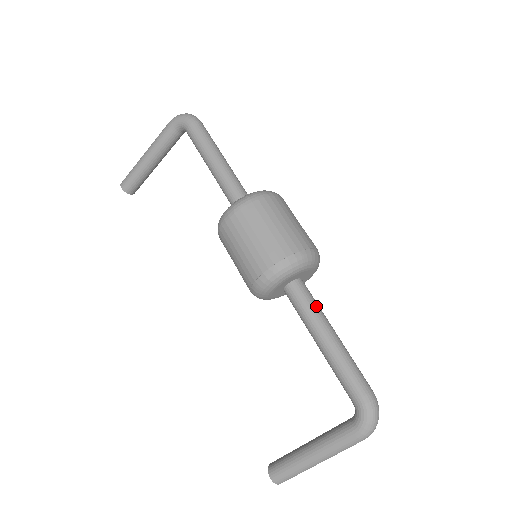
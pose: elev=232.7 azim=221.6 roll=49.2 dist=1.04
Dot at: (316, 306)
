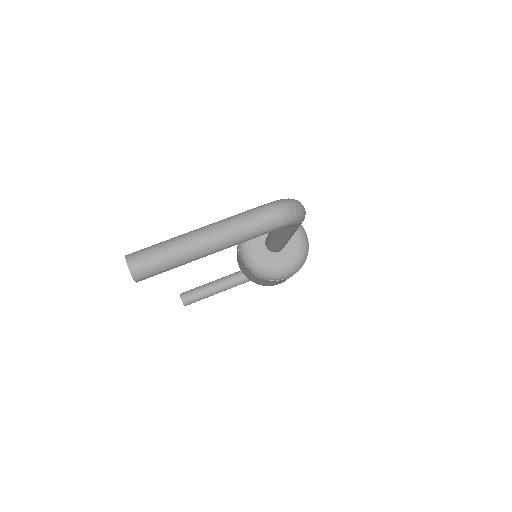
Dot at: occluded
